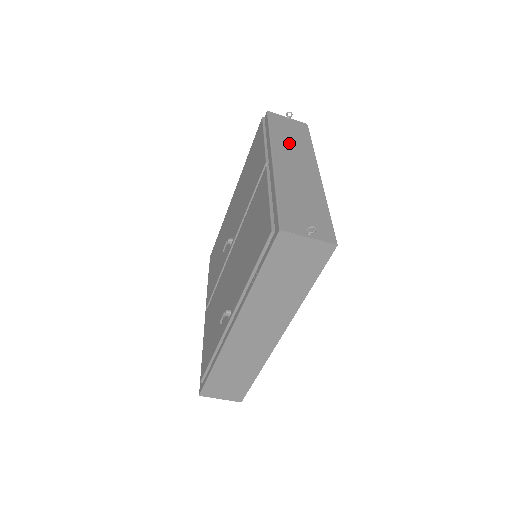
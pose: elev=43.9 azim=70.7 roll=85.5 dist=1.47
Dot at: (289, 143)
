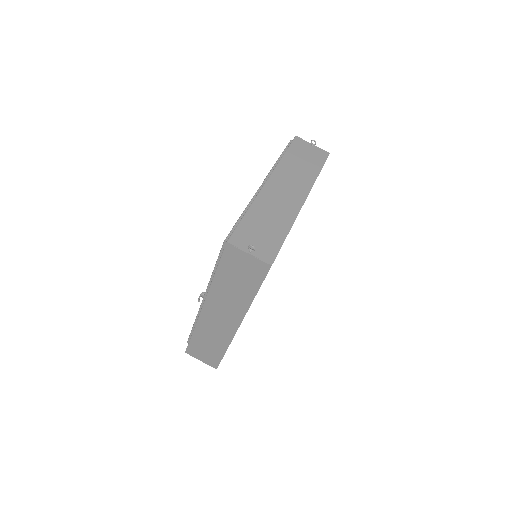
Dot at: (295, 169)
